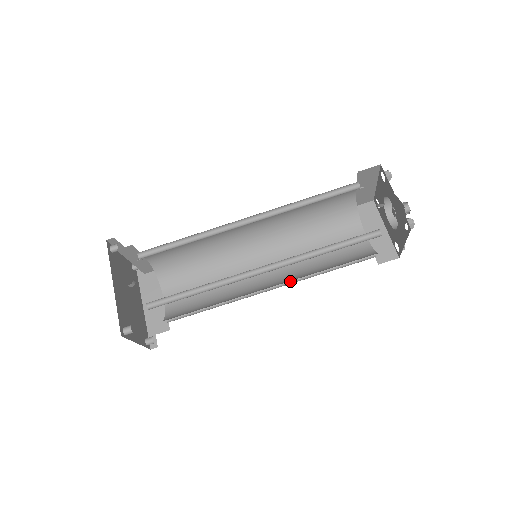
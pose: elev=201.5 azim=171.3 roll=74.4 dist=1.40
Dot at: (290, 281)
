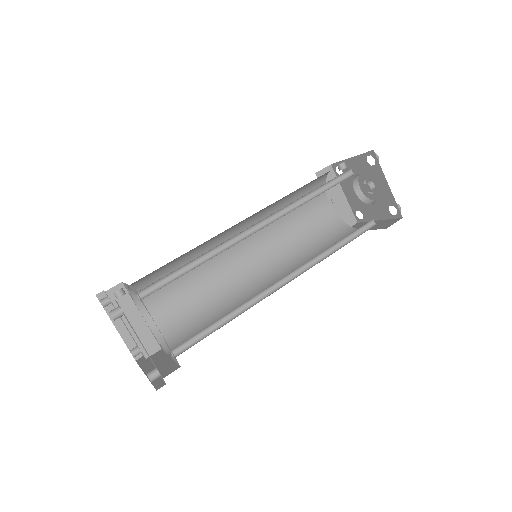
Dot at: (305, 271)
